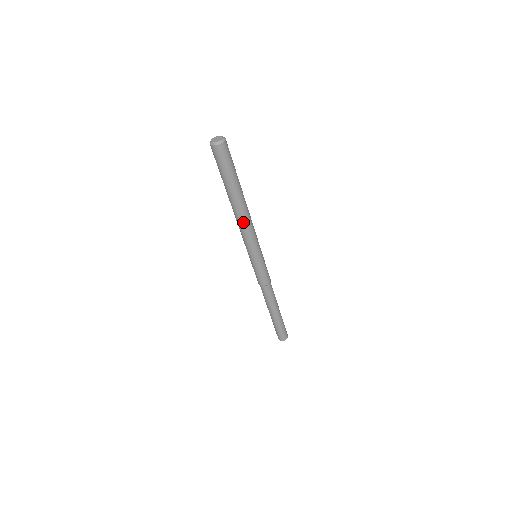
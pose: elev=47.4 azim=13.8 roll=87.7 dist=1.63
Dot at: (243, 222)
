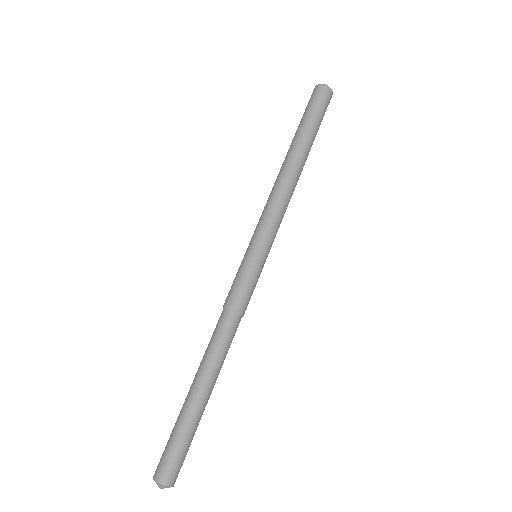
Dot at: (292, 189)
